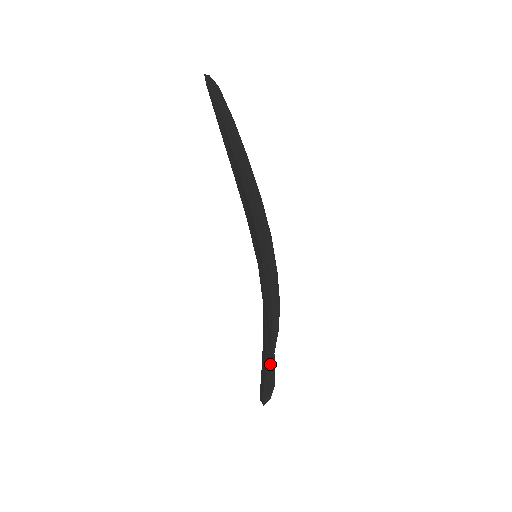
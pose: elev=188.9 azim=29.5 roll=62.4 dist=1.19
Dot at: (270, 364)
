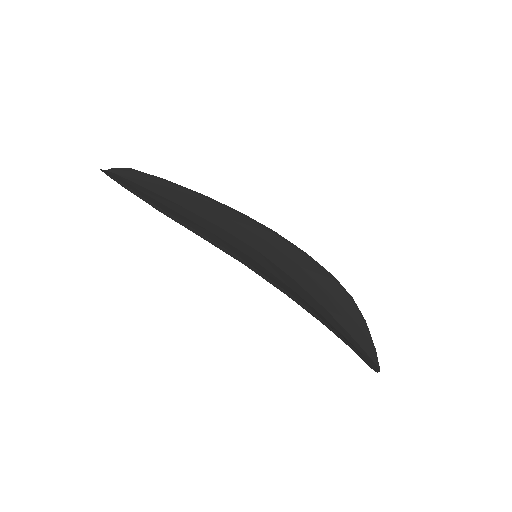
Dot at: (330, 330)
